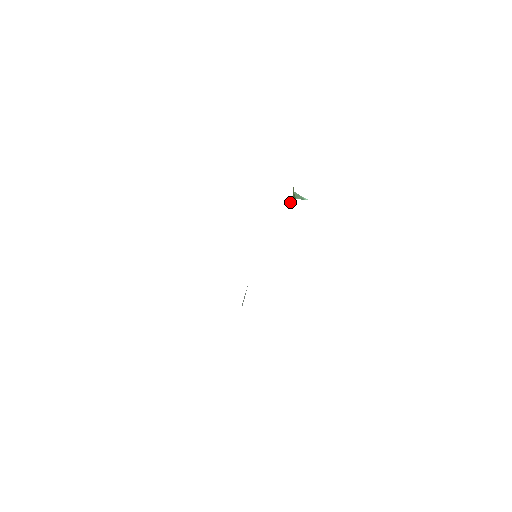
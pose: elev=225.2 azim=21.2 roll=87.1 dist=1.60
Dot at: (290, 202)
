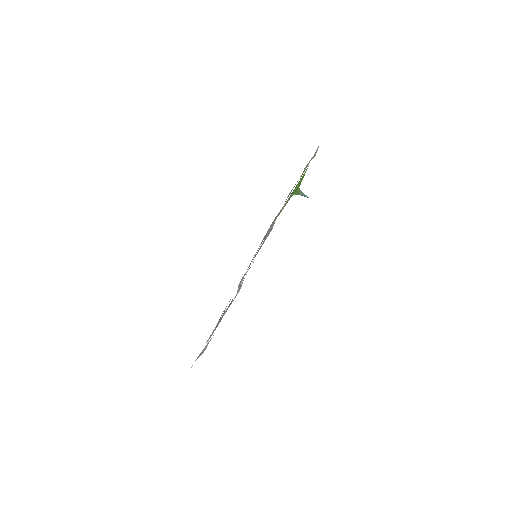
Dot at: occluded
